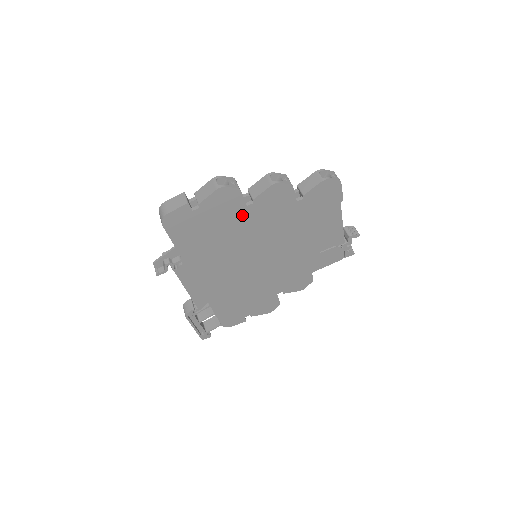
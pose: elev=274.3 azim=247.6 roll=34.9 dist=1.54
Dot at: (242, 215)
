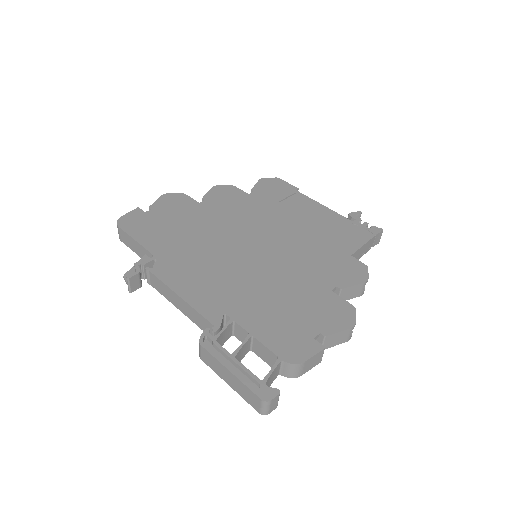
Dot at: (200, 210)
